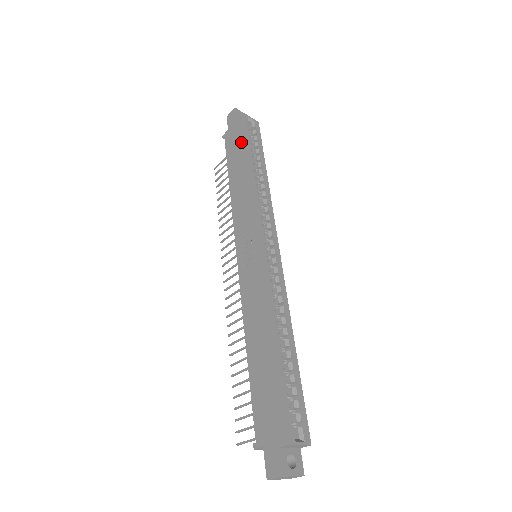
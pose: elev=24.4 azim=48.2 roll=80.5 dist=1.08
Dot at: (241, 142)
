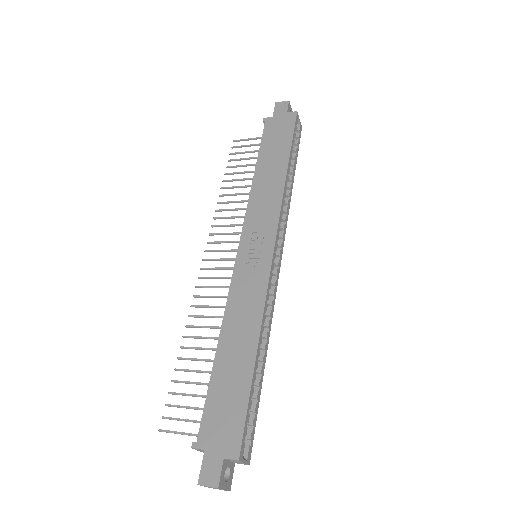
Dot at: (285, 138)
